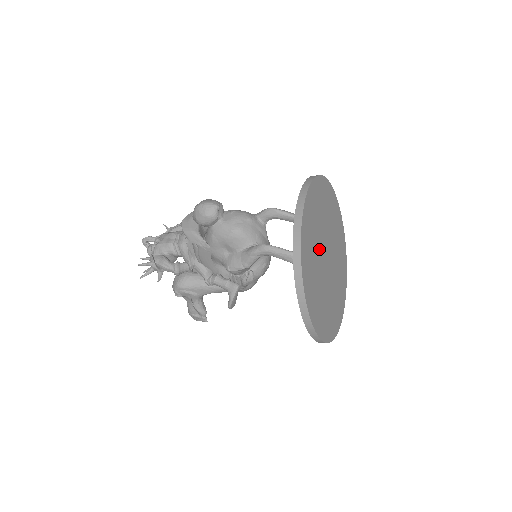
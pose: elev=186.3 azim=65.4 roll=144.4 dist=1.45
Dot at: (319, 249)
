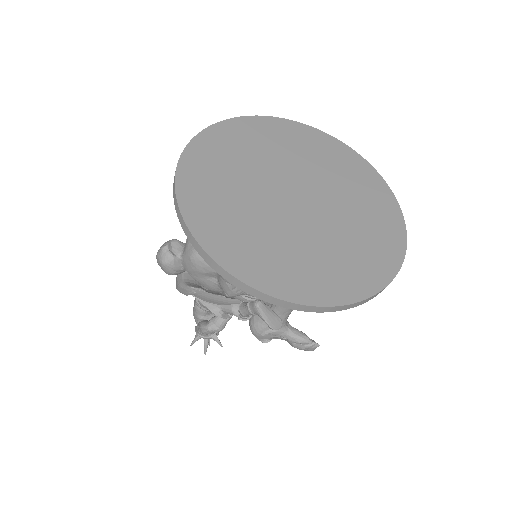
Dot at: (259, 202)
